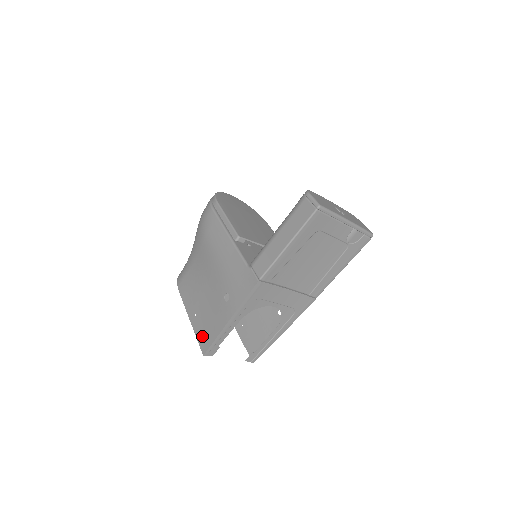
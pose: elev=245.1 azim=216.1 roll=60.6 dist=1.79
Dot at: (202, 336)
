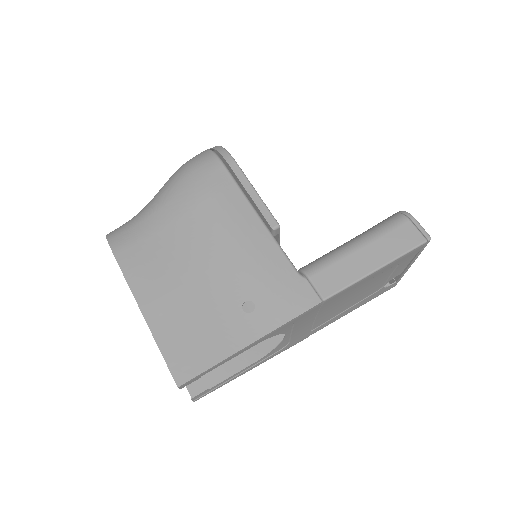
Dot at: (178, 353)
